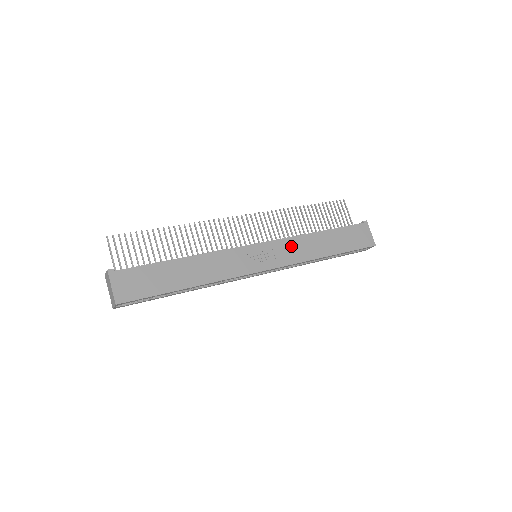
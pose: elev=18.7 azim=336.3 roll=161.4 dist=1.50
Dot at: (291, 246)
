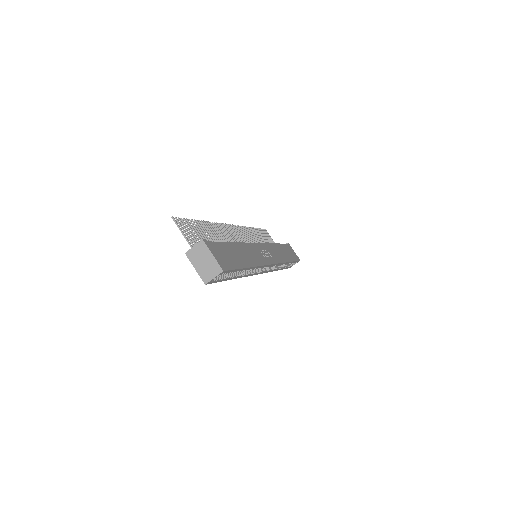
Dot at: (272, 250)
